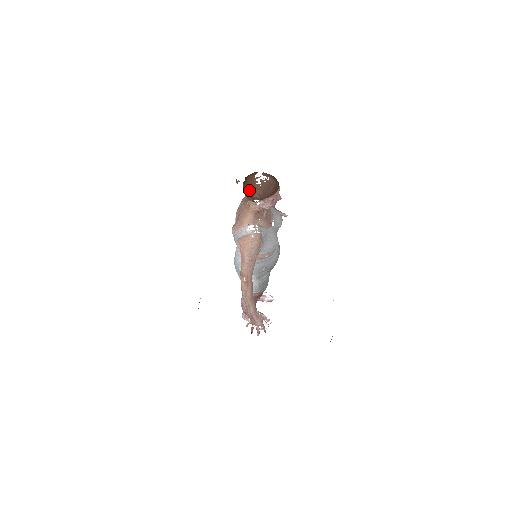
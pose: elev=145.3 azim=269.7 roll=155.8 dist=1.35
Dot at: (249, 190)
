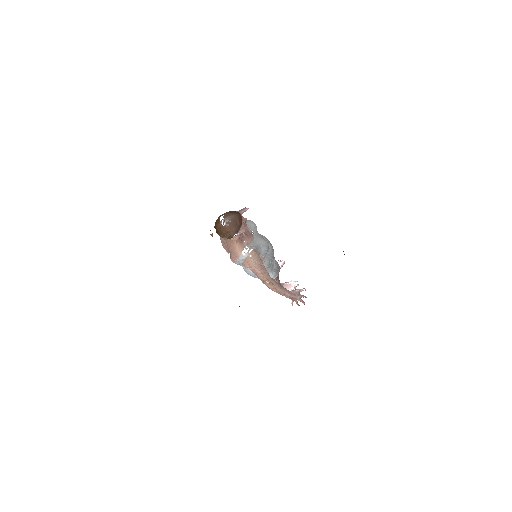
Dot at: (225, 235)
